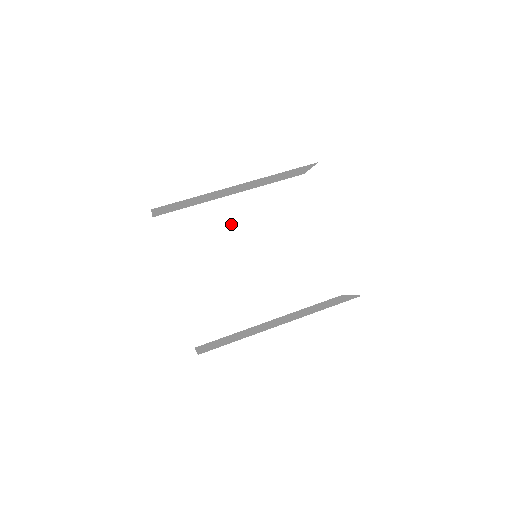
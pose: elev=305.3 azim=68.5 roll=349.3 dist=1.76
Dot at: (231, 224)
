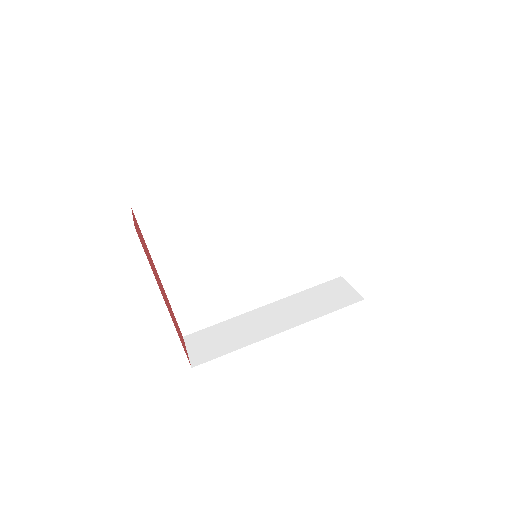
Dot at: (227, 210)
